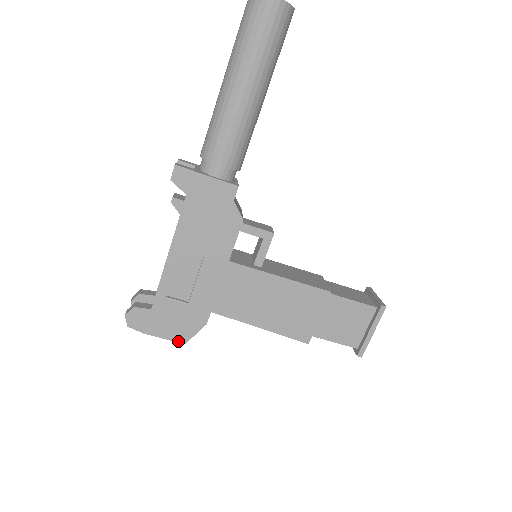
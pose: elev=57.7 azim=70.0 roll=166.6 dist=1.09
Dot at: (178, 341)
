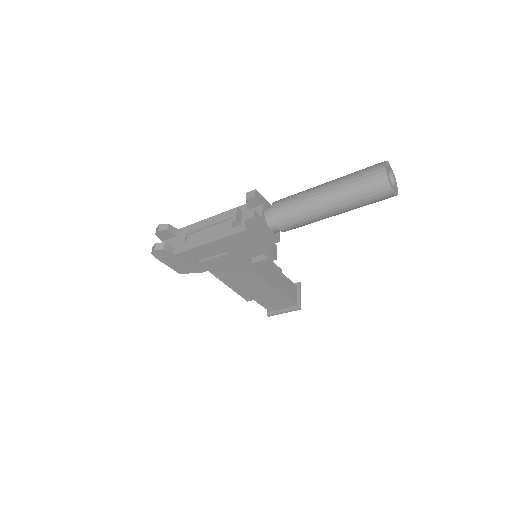
Dot at: (176, 271)
